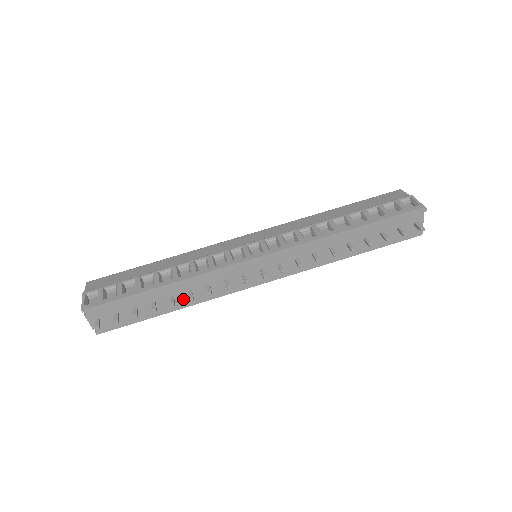
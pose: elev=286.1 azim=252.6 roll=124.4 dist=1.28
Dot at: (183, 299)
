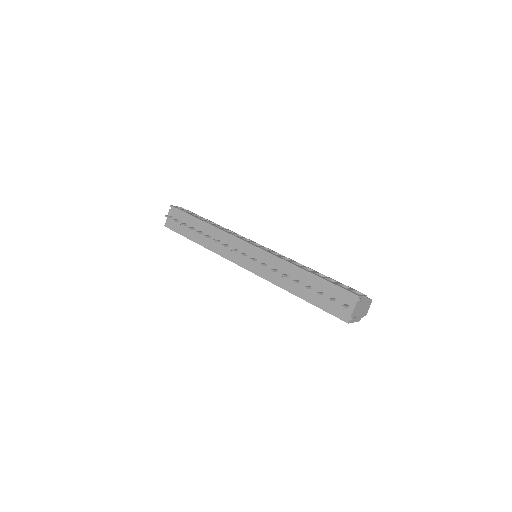
Dot at: (205, 239)
